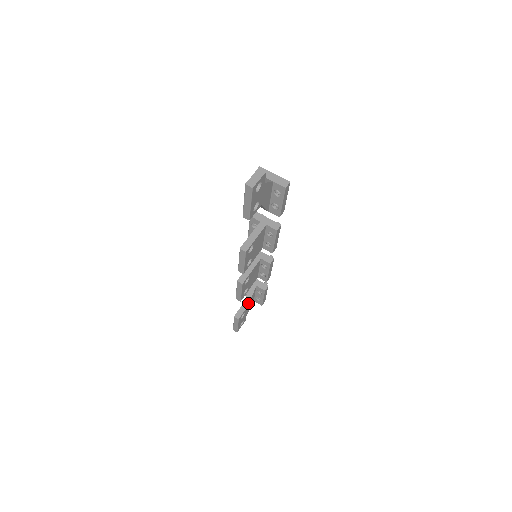
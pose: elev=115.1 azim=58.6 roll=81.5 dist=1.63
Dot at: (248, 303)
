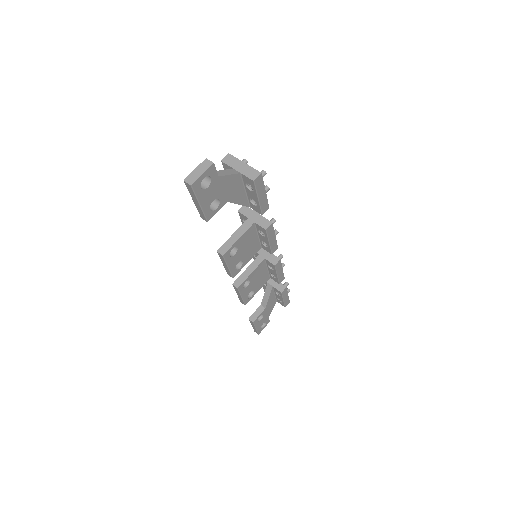
Dot at: (266, 304)
